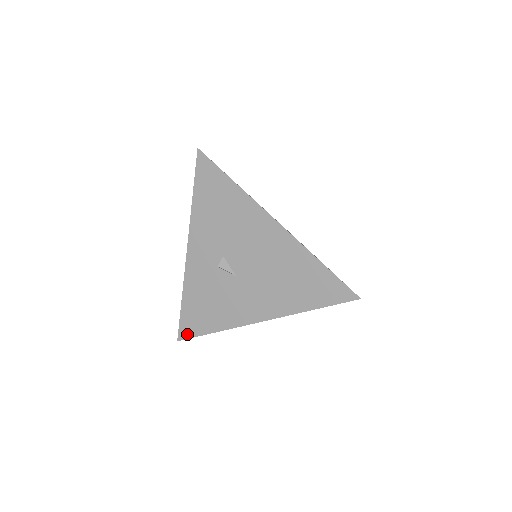
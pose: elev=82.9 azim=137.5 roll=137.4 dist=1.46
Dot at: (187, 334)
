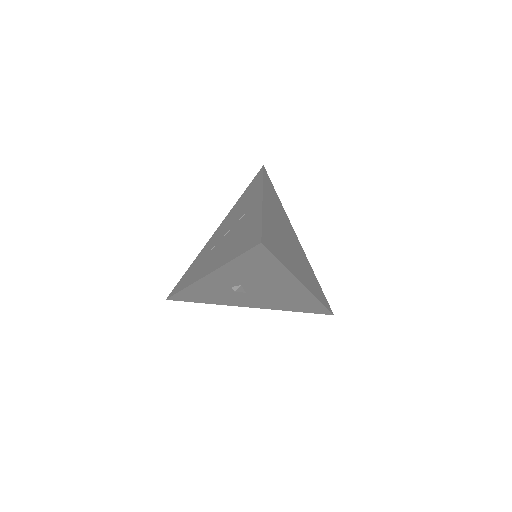
Dot at: (178, 300)
